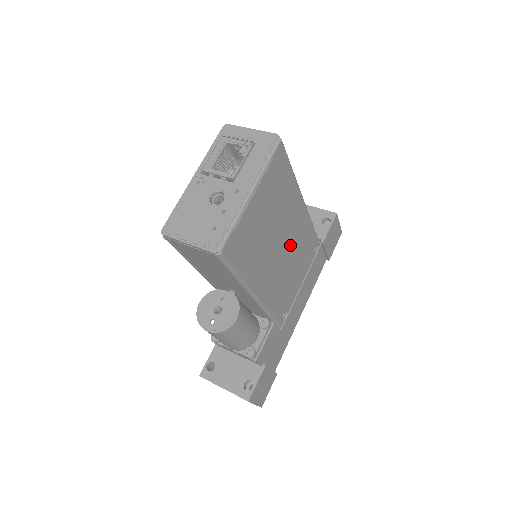
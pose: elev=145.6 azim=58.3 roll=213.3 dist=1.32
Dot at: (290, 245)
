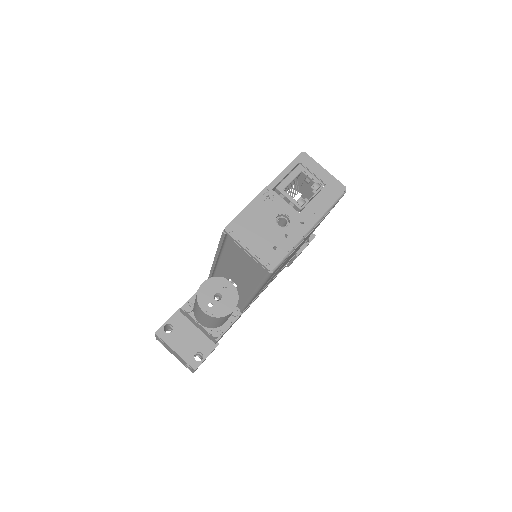
Dot at: occluded
